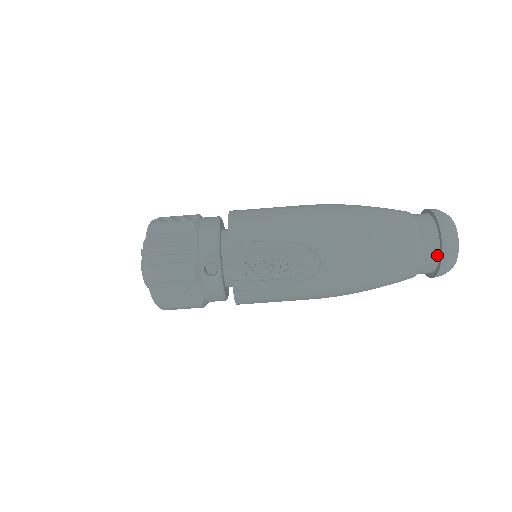
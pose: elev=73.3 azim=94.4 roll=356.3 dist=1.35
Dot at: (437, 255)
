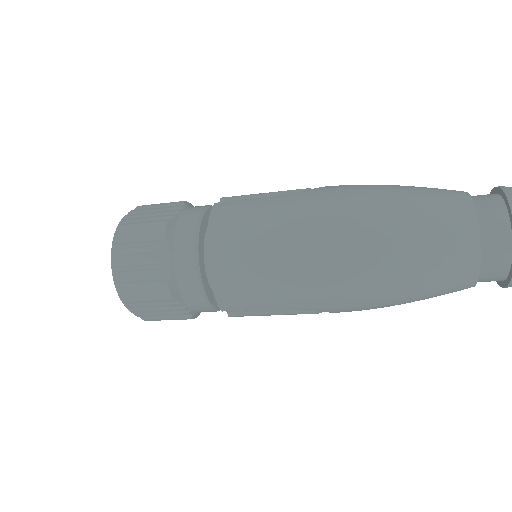
Dot at: occluded
